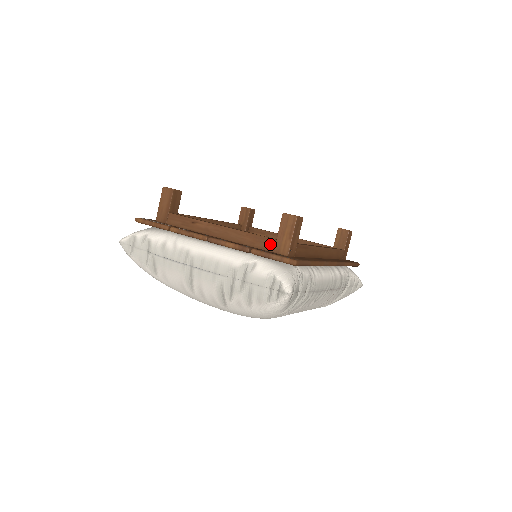
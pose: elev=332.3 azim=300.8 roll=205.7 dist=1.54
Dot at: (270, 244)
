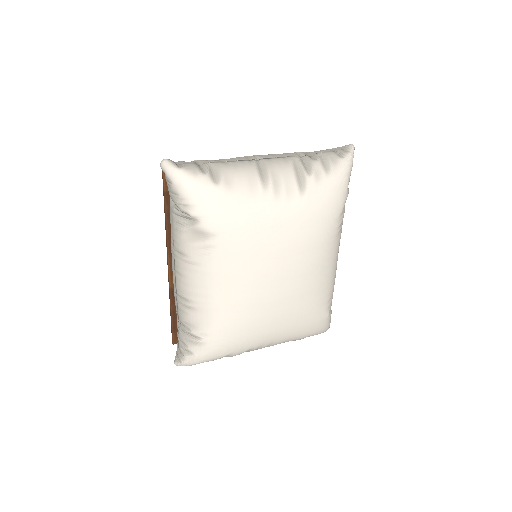
Dot at: occluded
